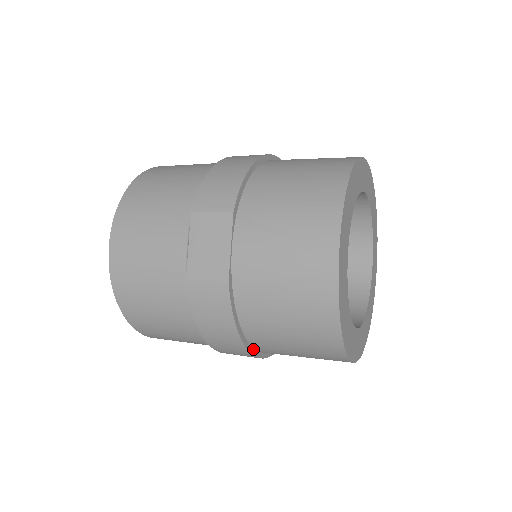
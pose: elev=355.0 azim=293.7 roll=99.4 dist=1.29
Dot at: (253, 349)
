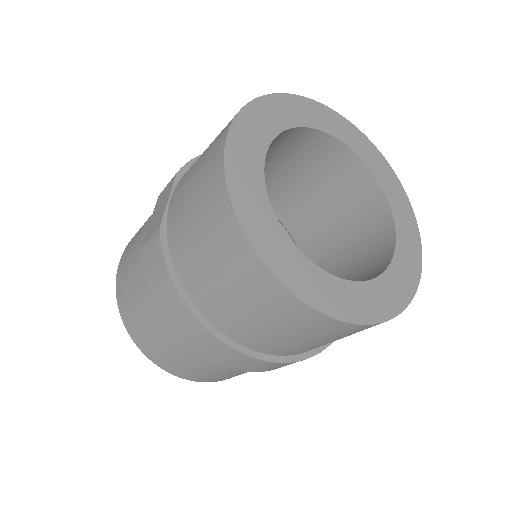
Dot at: (212, 326)
